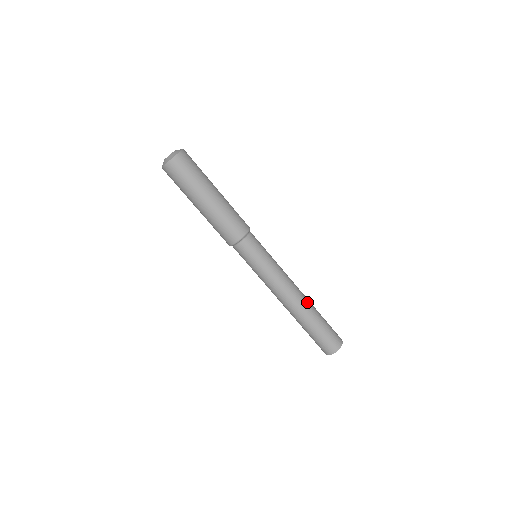
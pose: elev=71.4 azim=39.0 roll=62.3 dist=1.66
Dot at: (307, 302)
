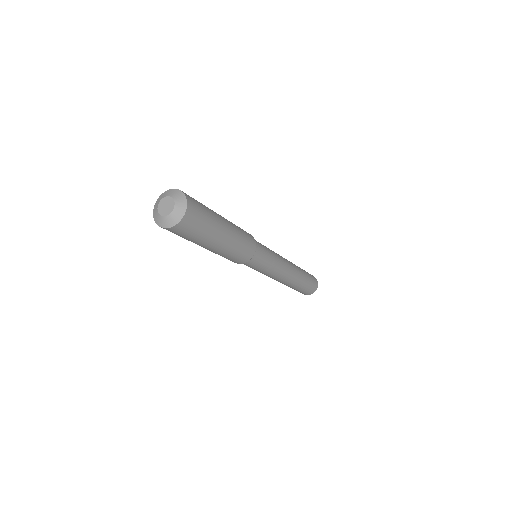
Dot at: (297, 270)
